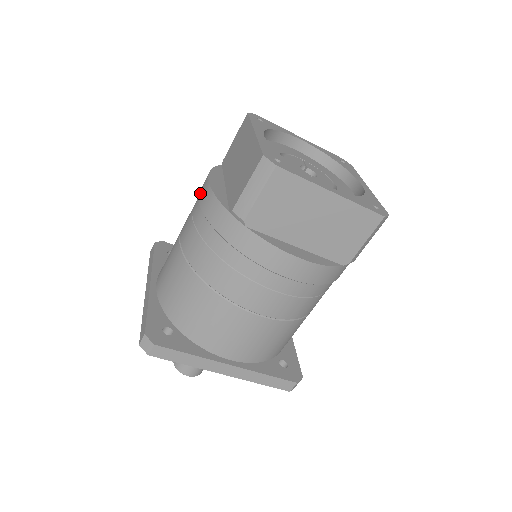
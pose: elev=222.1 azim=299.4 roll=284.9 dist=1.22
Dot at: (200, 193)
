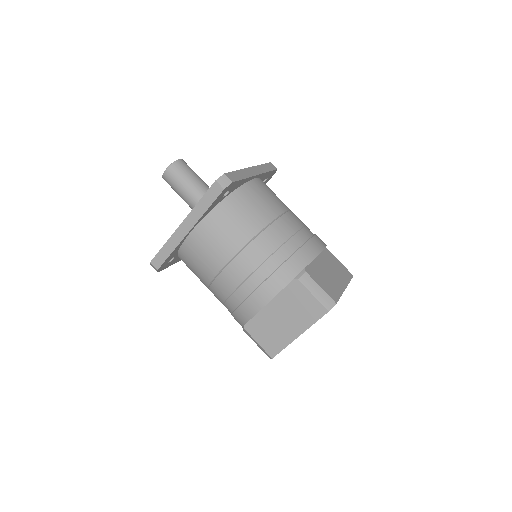
Dot at: (254, 297)
